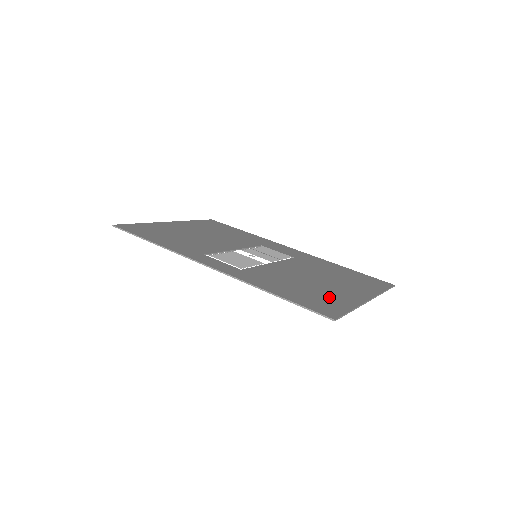
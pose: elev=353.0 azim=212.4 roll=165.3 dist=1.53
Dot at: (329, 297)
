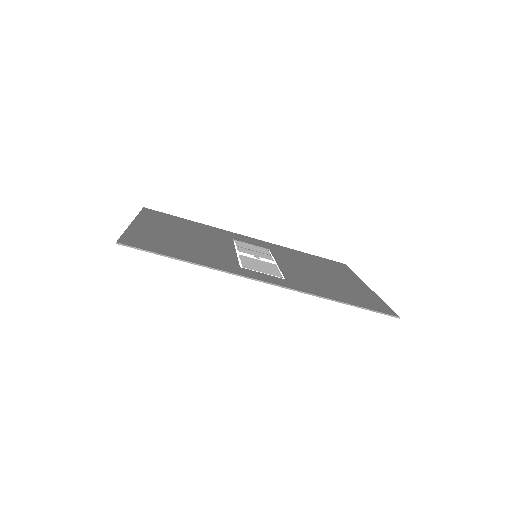
Dot at: (359, 293)
